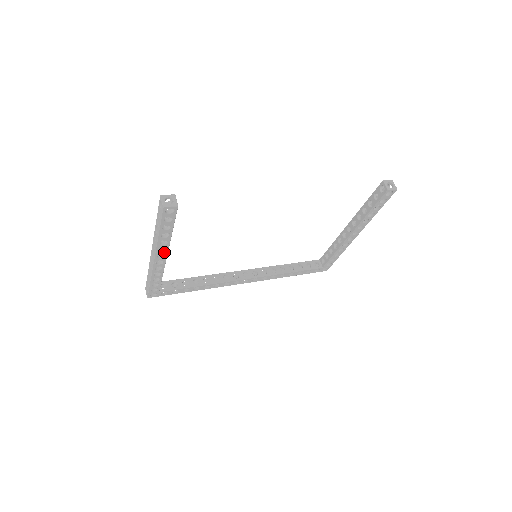
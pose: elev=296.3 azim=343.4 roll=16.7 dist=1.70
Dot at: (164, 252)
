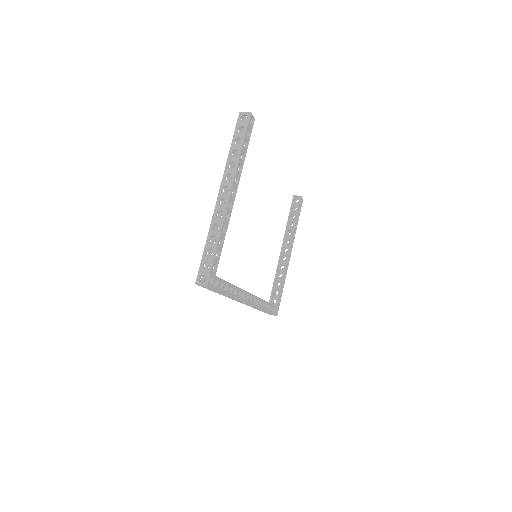
Dot at: (236, 187)
